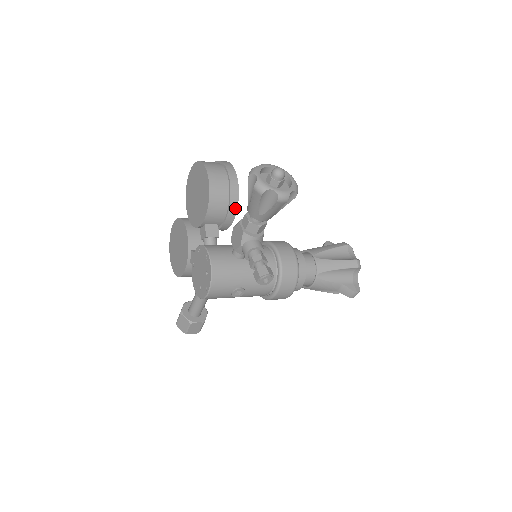
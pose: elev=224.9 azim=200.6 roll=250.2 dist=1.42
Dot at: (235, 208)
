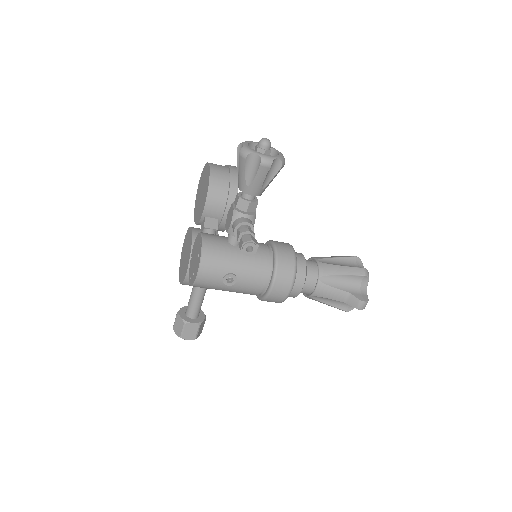
Dot at: occluded
